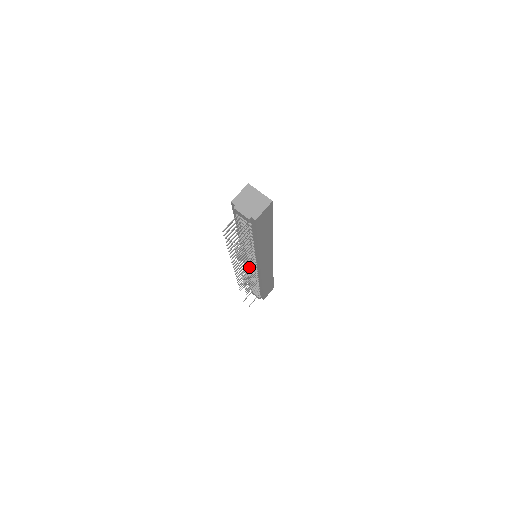
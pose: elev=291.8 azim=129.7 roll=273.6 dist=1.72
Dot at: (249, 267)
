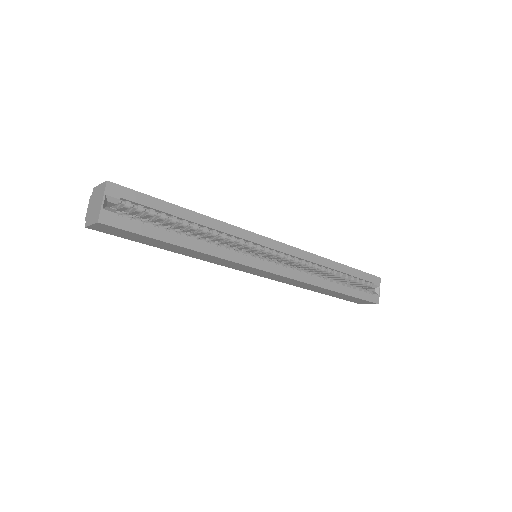
Dot at: occluded
